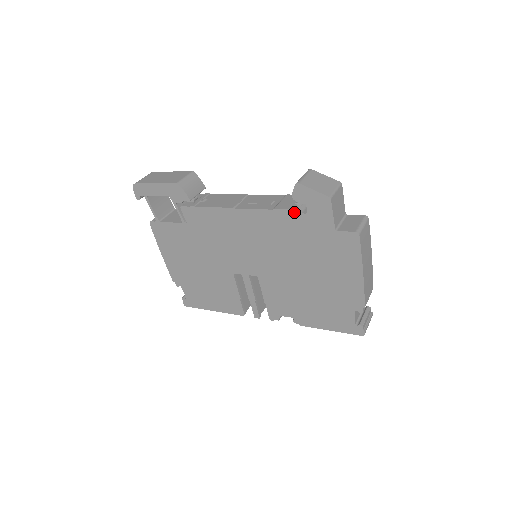
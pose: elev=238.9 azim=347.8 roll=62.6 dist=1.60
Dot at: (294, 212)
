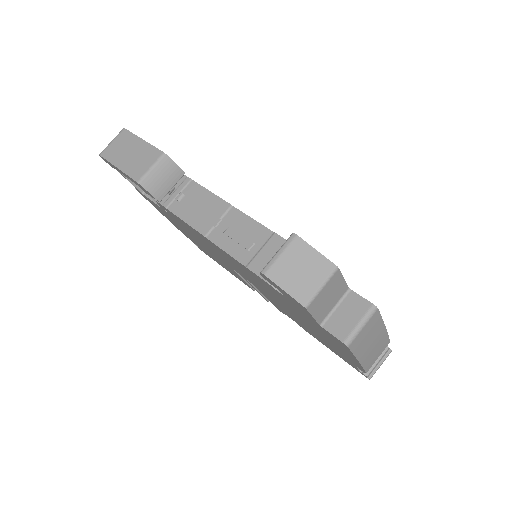
Dot at: (269, 285)
